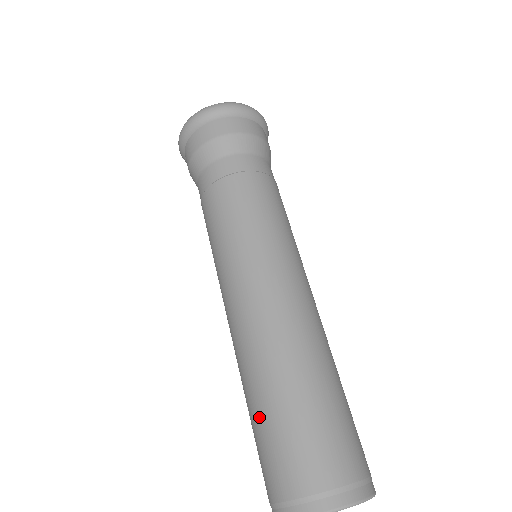
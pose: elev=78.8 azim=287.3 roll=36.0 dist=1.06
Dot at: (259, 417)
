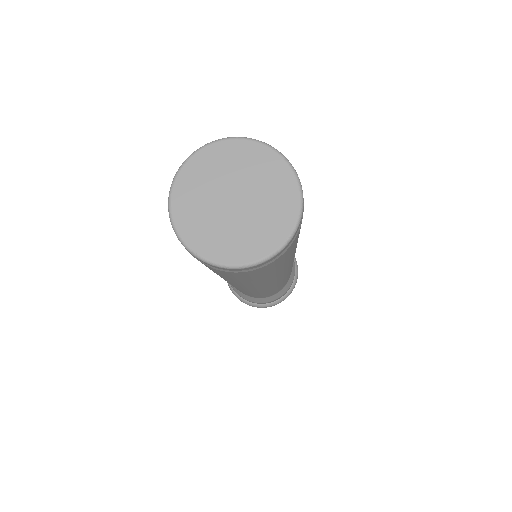
Dot at: occluded
